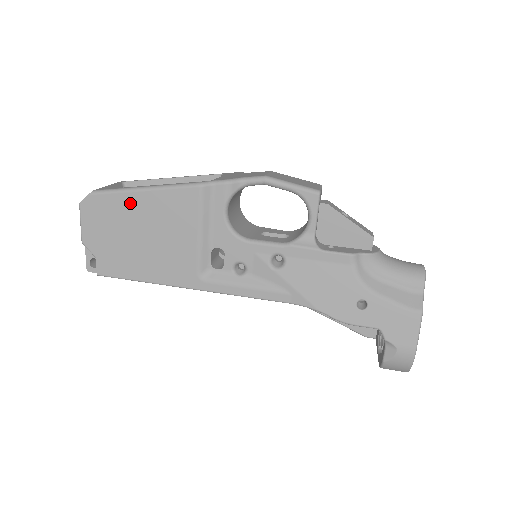
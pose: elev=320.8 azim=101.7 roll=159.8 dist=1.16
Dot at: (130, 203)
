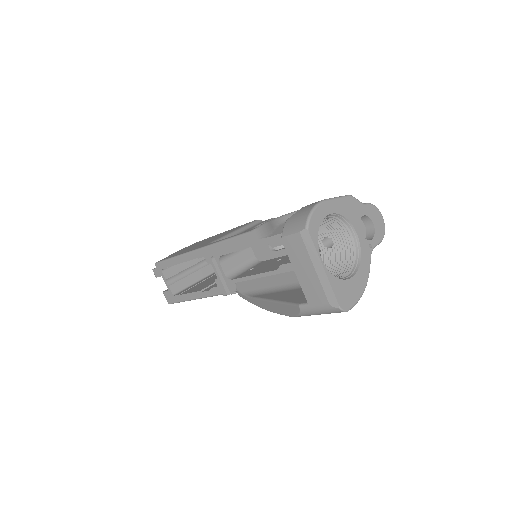
Dot at: occluded
